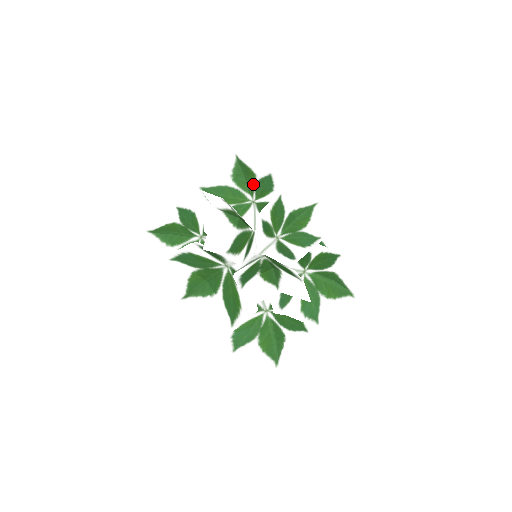
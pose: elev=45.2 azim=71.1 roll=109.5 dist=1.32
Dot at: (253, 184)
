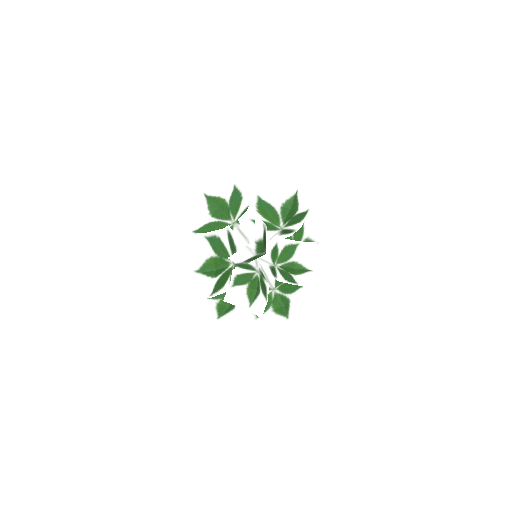
Dot at: (291, 216)
